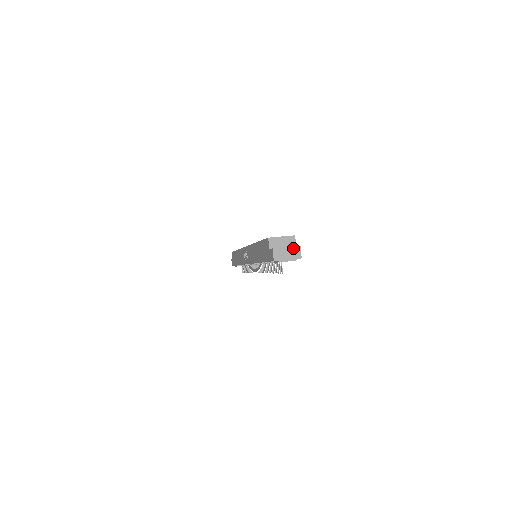
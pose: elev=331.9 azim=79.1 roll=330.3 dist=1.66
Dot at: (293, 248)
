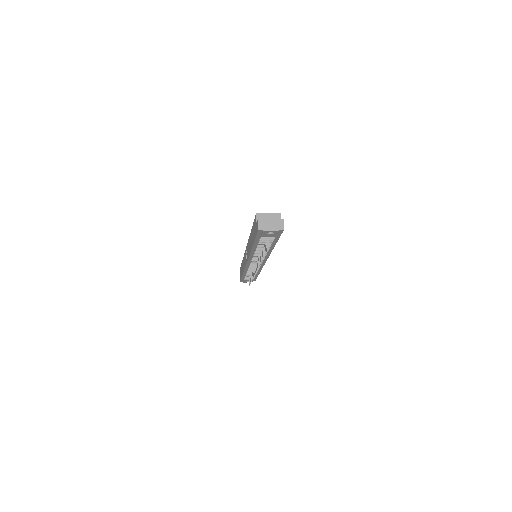
Dot at: (277, 220)
